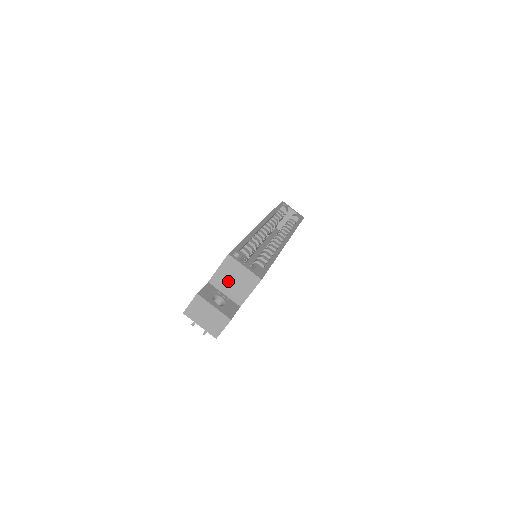
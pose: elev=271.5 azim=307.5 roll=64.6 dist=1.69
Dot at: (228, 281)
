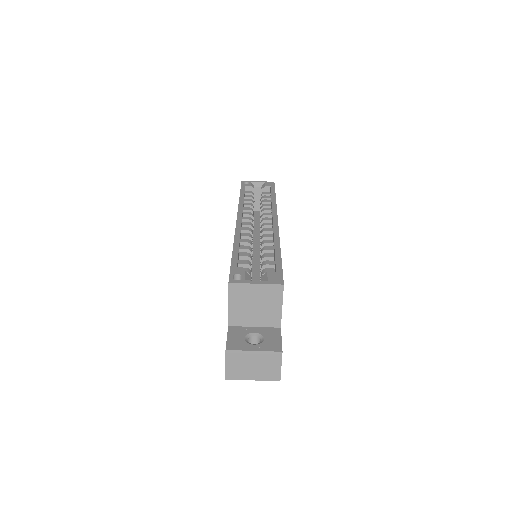
Dot at: (249, 311)
